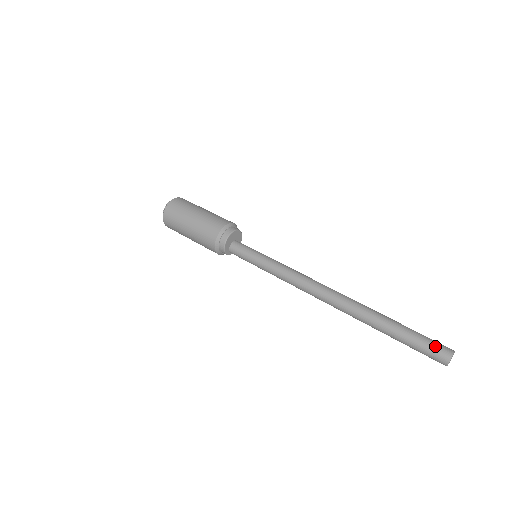
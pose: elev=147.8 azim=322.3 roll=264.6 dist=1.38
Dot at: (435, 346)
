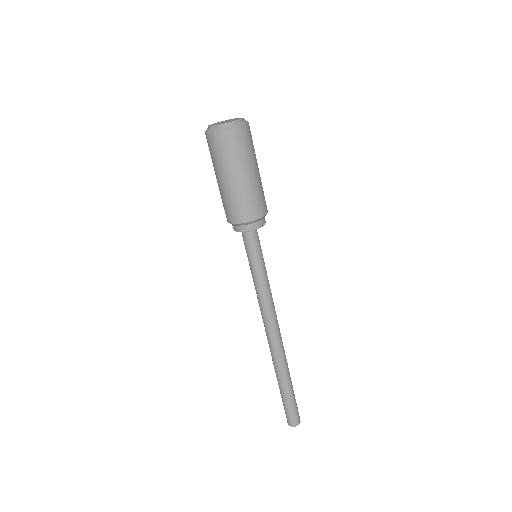
Dot at: (292, 417)
